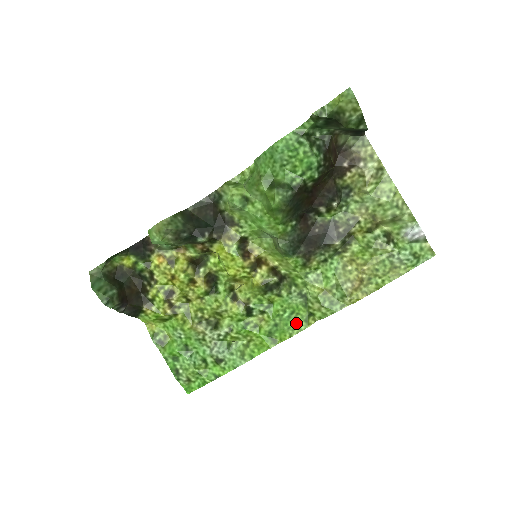
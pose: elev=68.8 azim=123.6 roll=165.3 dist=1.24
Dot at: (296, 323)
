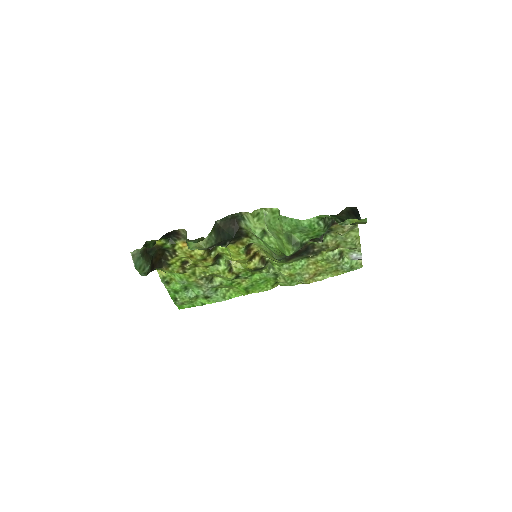
Dot at: (265, 286)
